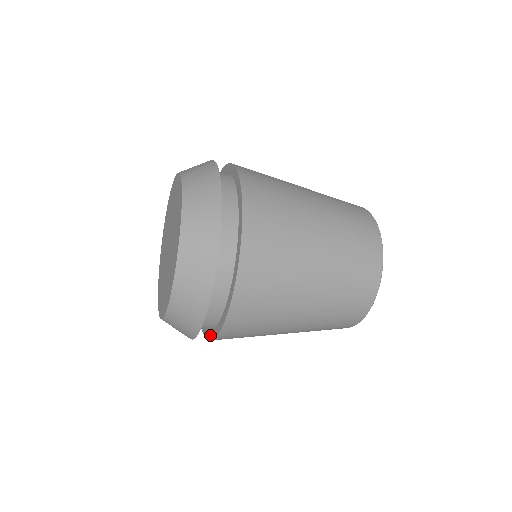
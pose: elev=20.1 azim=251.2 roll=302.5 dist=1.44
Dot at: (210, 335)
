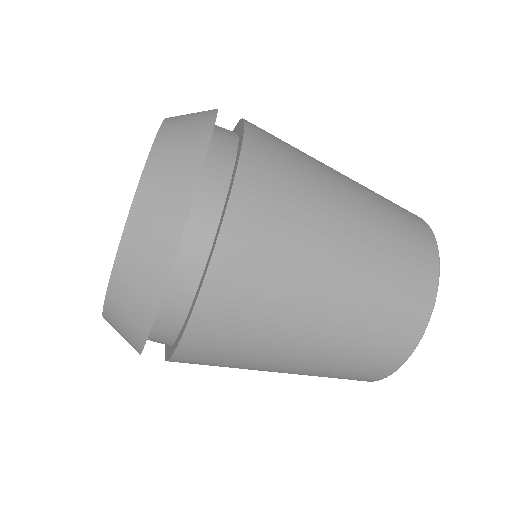
Dot at: (177, 341)
